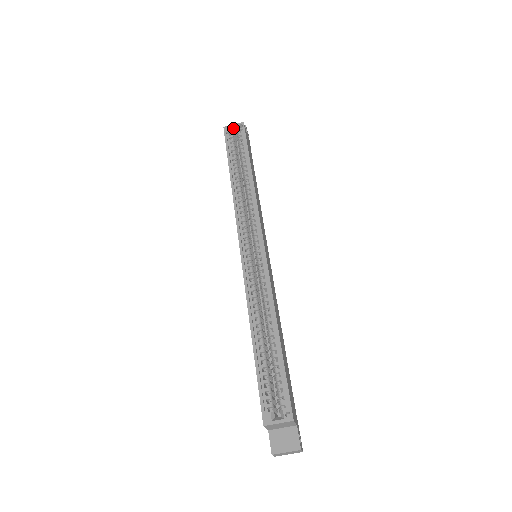
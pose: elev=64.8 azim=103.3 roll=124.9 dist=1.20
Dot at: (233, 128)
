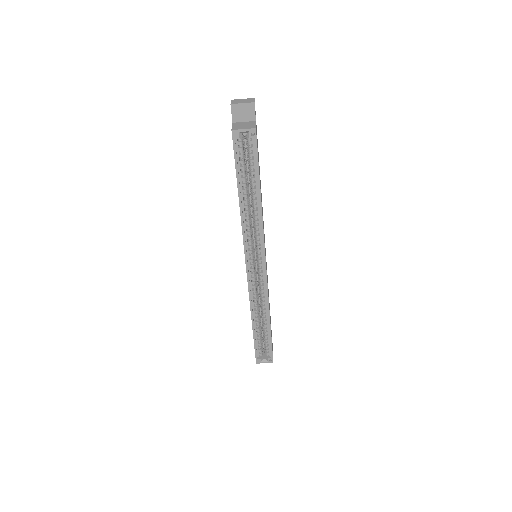
Dot at: occluded
